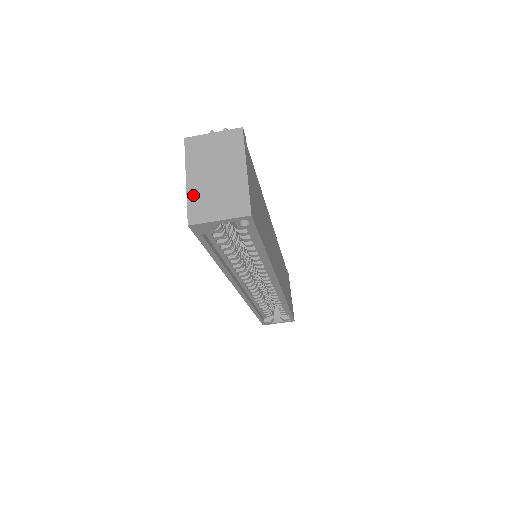
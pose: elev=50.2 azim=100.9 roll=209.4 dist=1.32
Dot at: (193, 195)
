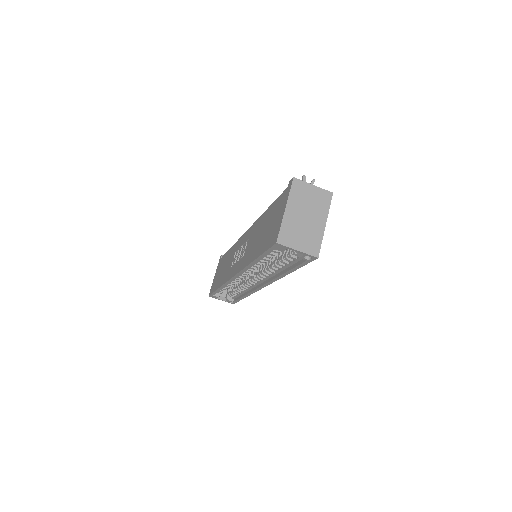
Dot at: (286, 223)
